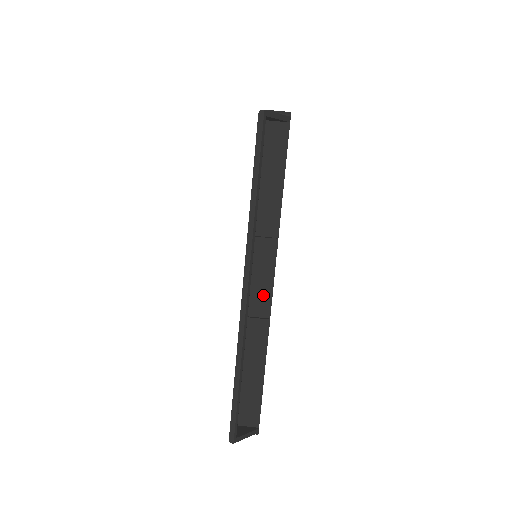
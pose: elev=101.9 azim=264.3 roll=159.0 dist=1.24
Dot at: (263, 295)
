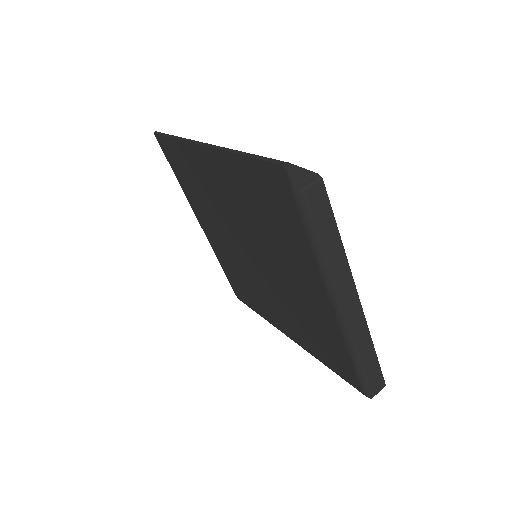
Dot at: occluded
